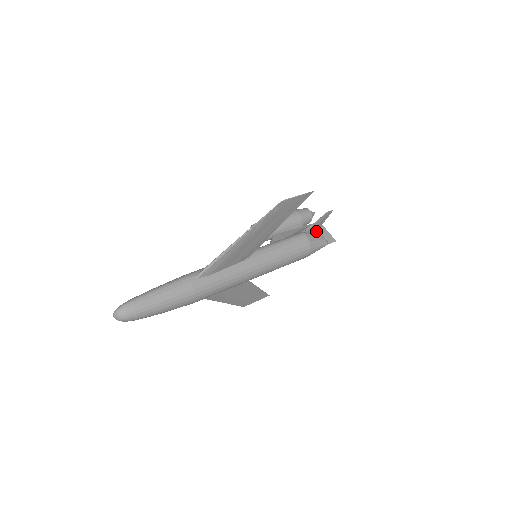
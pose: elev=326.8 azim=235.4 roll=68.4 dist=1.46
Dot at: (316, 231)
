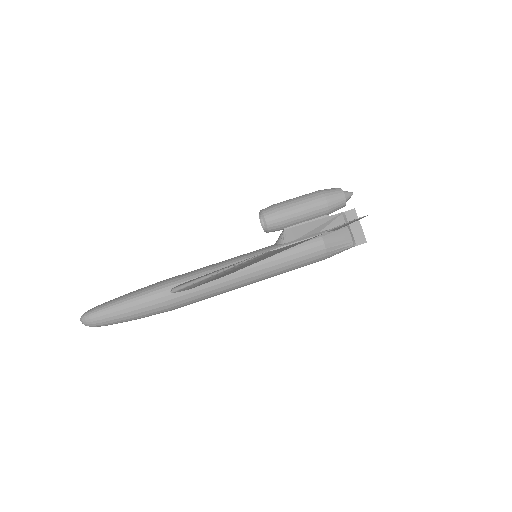
Dot at: (342, 229)
